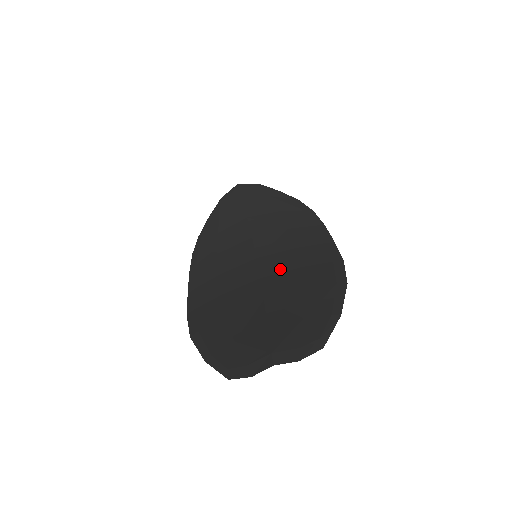
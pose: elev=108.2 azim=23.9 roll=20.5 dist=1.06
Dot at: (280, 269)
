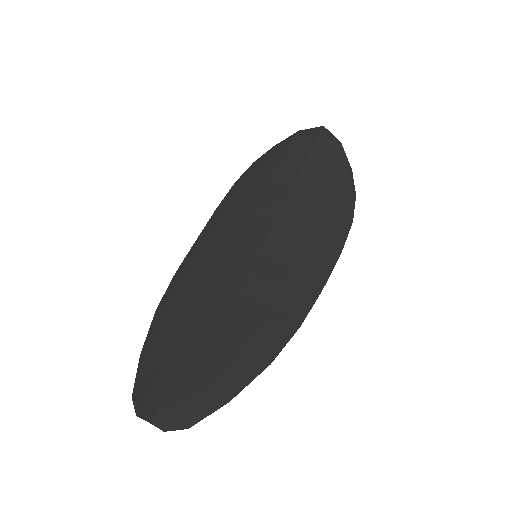
Dot at: (254, 295)
